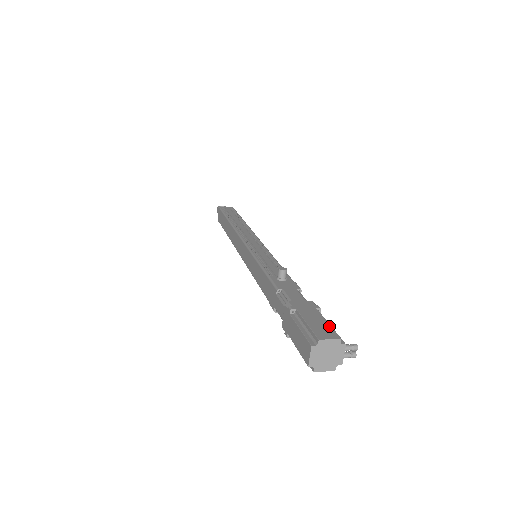
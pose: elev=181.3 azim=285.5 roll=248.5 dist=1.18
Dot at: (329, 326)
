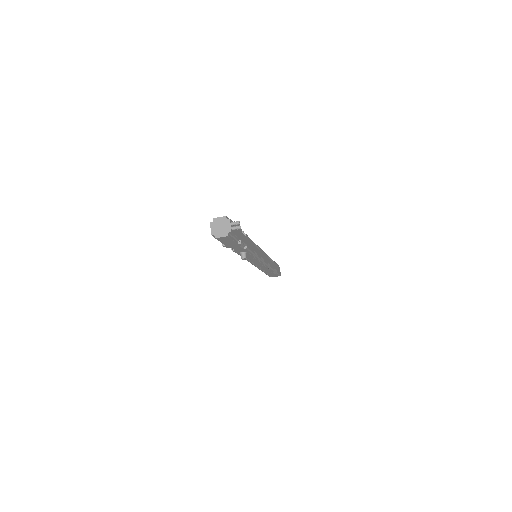
Dot at: occluded
